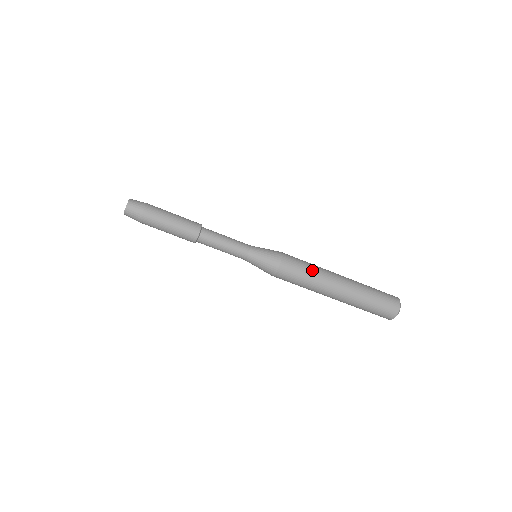
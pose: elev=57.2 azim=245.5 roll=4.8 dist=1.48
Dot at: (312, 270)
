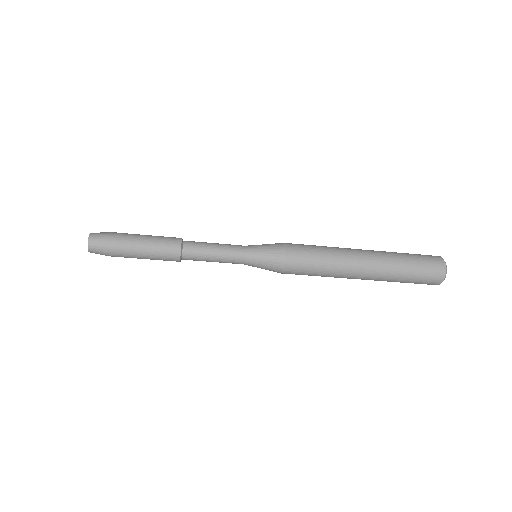
Dot at: (326, 254)
